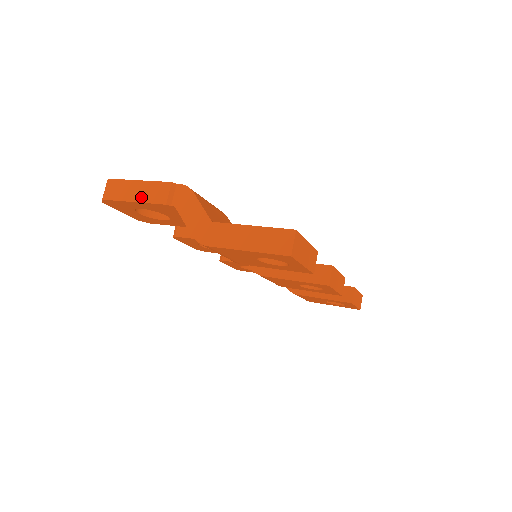
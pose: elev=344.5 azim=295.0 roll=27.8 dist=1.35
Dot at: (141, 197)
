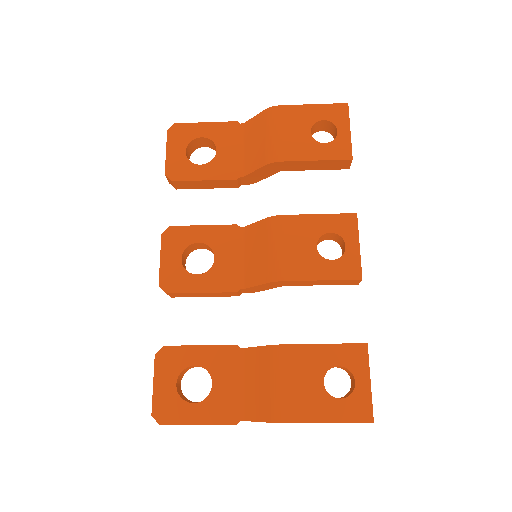
Dot at: (213, 124)
